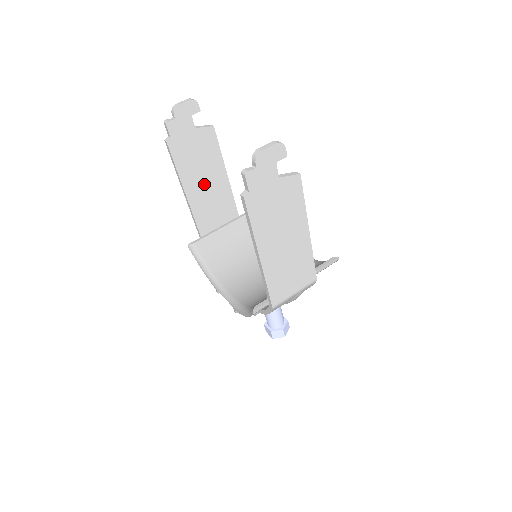
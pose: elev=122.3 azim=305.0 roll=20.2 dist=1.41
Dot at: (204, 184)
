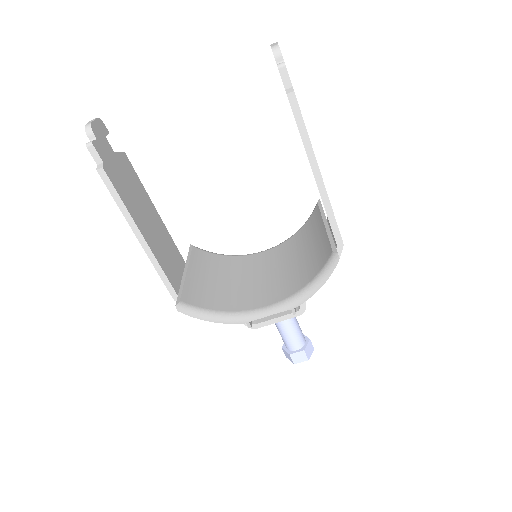
Dot at: (149, 224)
